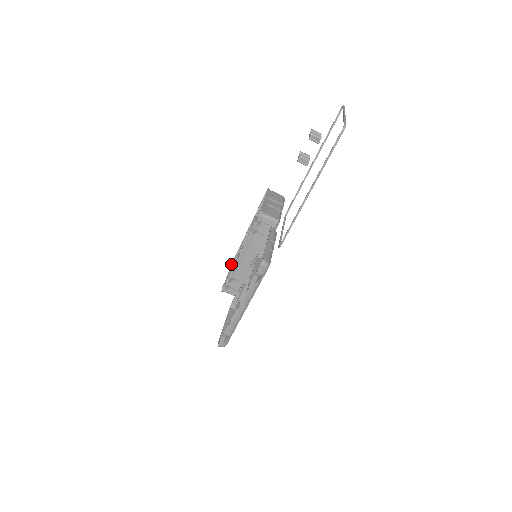
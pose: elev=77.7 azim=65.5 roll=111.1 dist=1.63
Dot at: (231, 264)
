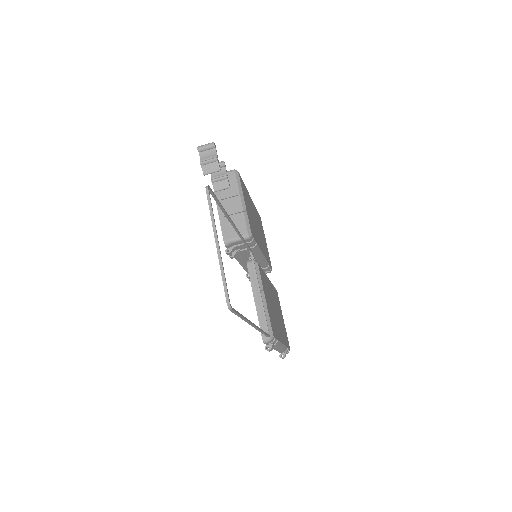
Dot at: occluded
